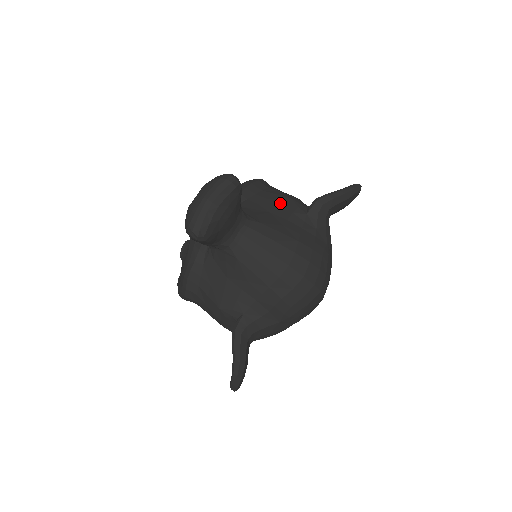
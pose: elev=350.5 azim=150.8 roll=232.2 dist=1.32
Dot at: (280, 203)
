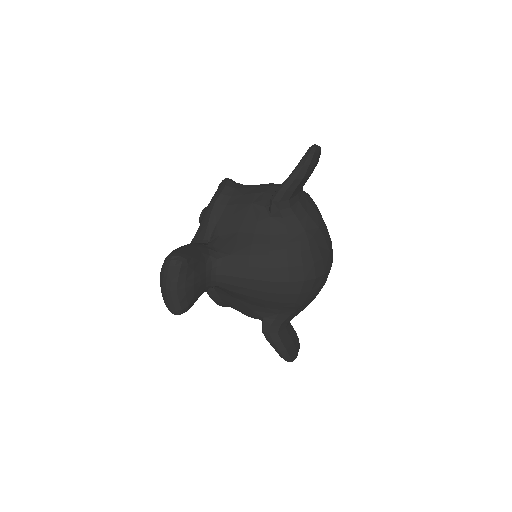
Dot at: (244, 215)
